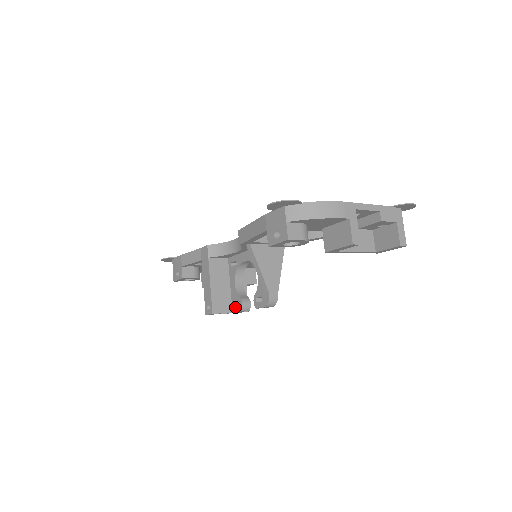
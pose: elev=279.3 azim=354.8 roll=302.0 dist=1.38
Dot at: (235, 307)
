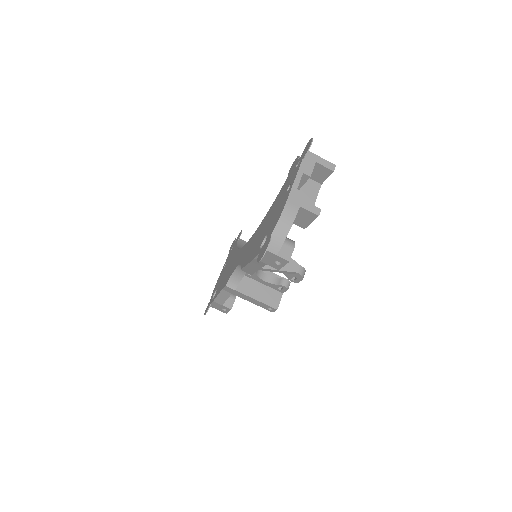
Dot at: (281, 290)
